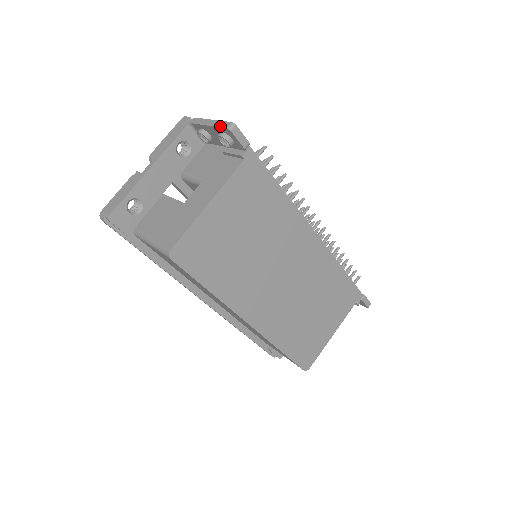
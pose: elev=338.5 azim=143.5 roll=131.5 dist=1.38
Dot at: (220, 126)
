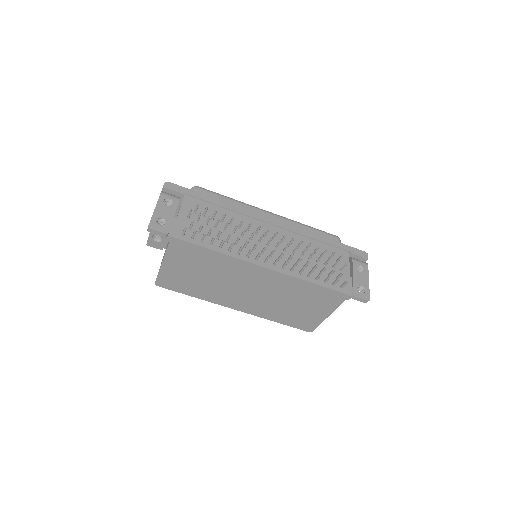
Dot at: occluded
